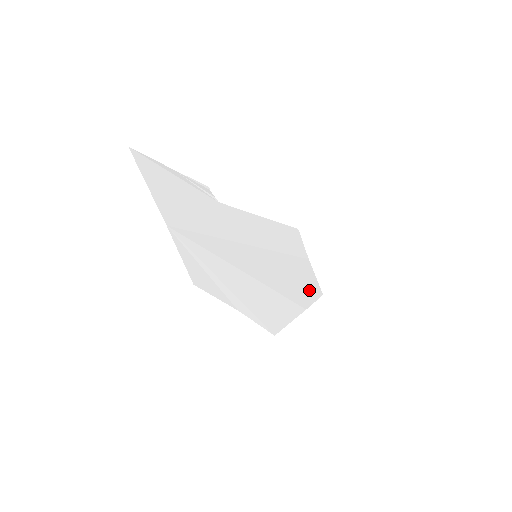
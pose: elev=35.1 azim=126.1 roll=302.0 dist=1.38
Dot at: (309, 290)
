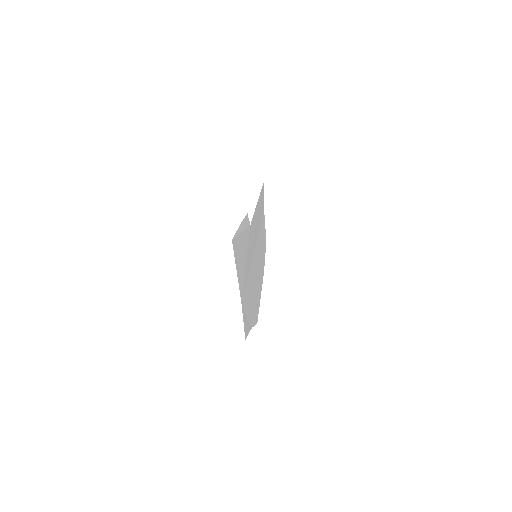
Dot at: (264, 248)
